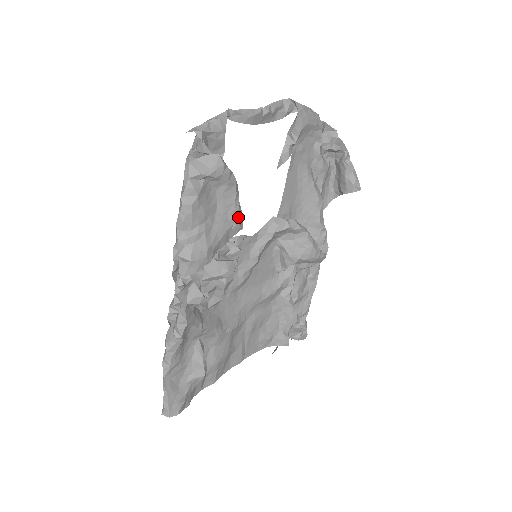
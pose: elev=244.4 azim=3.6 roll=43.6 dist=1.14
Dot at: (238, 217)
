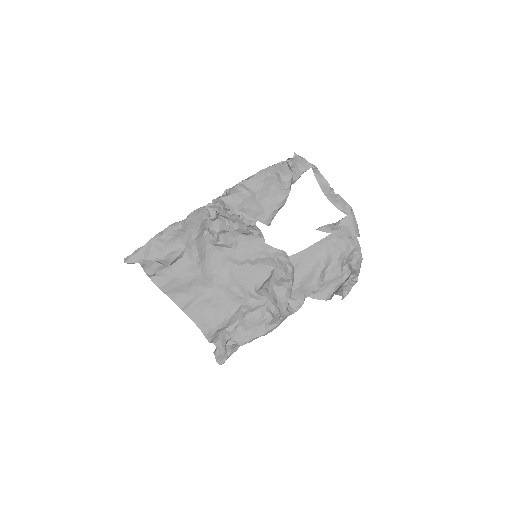
Dot at: (270, 214)
